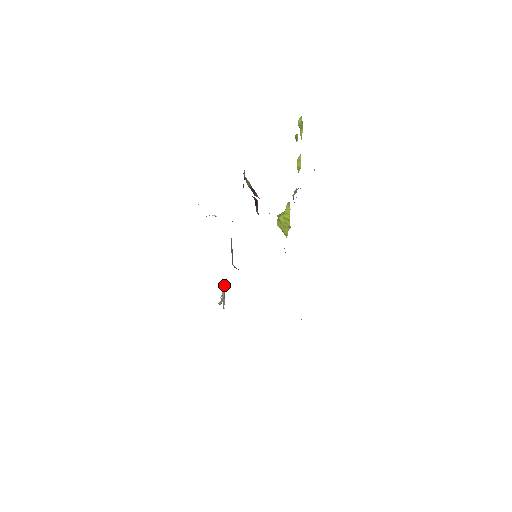
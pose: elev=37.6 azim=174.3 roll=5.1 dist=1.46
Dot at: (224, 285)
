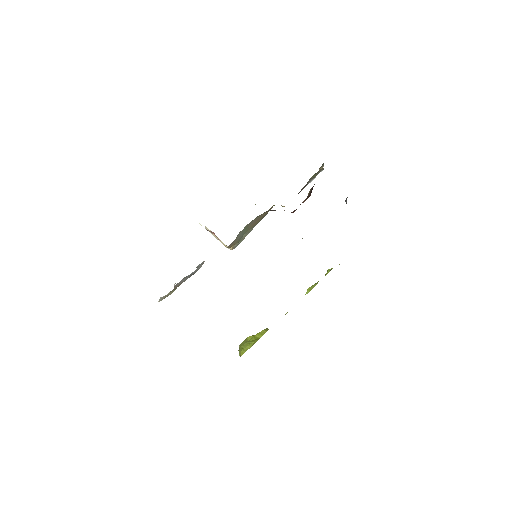
Dot at: occluded
